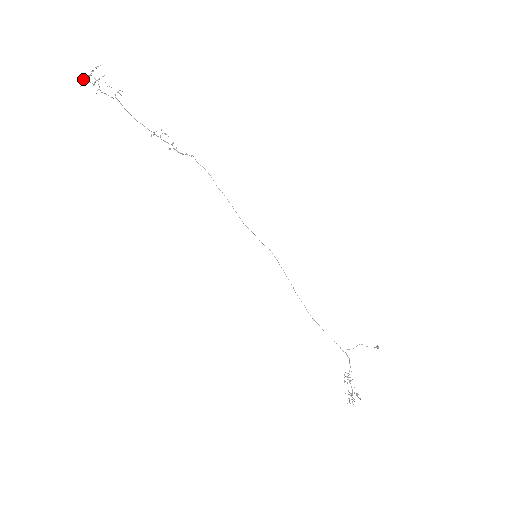
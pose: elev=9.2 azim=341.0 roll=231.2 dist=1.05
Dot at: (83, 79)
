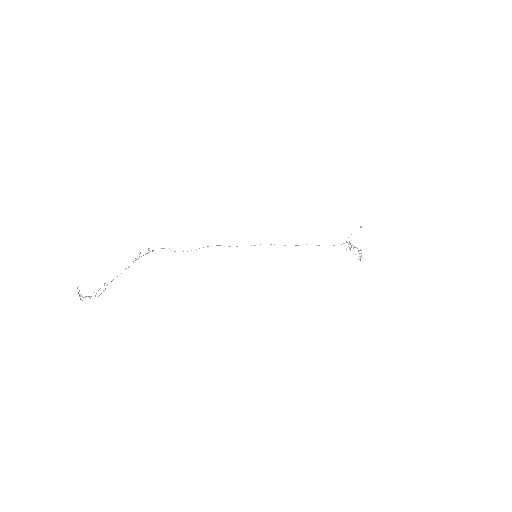
Dot at: occluded
